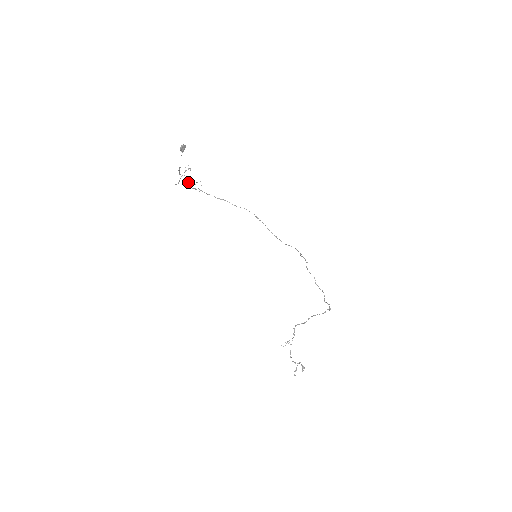
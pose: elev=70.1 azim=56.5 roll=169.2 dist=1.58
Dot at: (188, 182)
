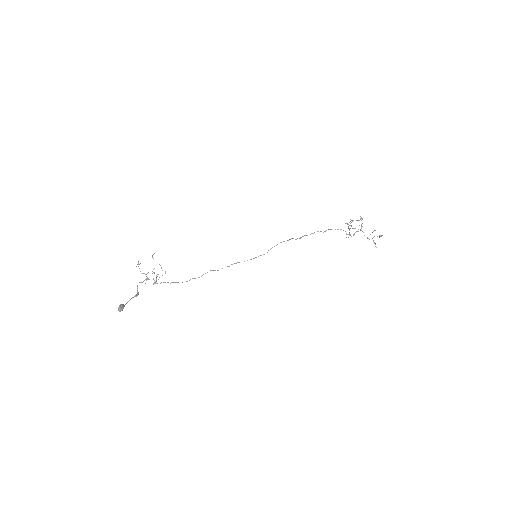
Dot at: occluded
